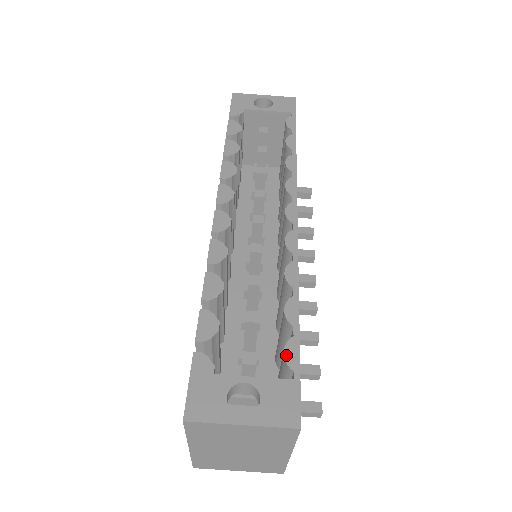
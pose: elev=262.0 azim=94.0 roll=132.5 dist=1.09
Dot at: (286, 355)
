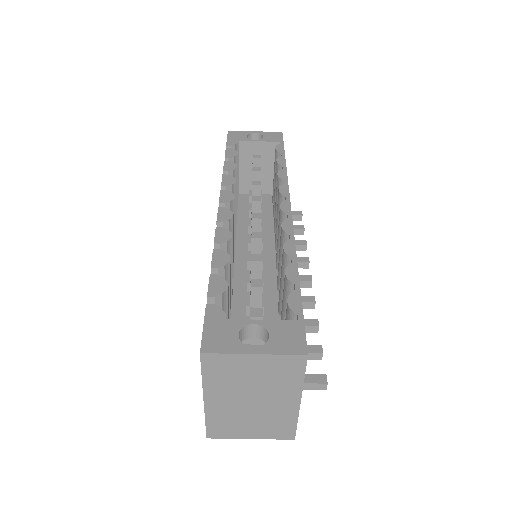
Dot at: (290, 303)
